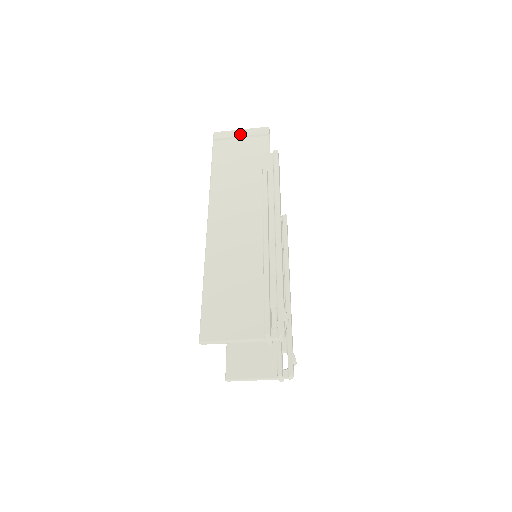
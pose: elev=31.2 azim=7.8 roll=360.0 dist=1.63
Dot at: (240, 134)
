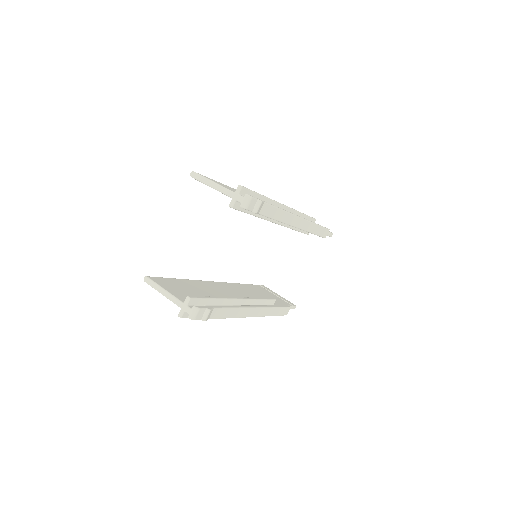
Dot at: occluded
